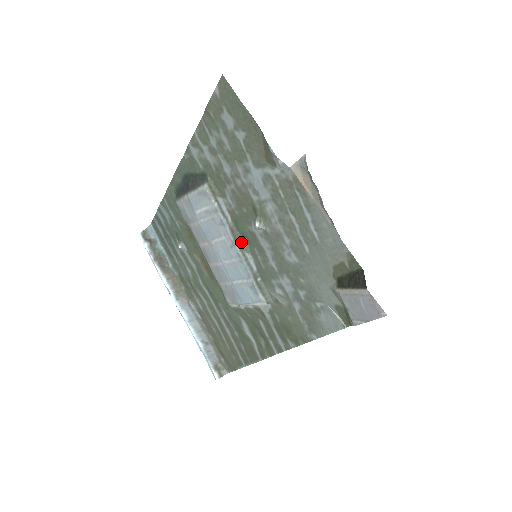
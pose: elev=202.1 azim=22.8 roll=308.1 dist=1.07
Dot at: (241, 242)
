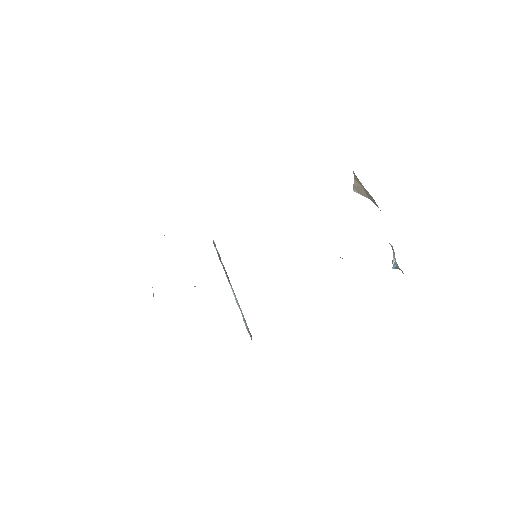
Dot at: occluded
